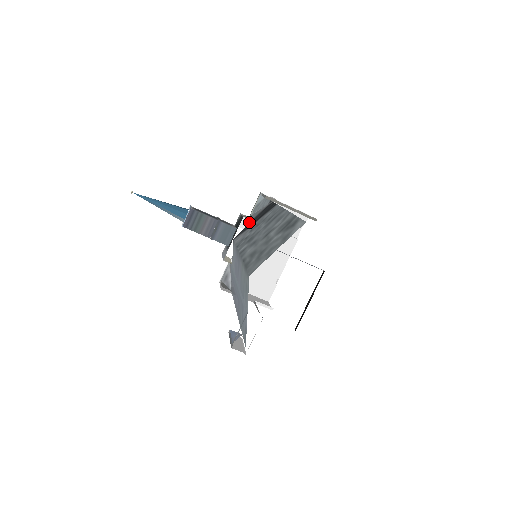
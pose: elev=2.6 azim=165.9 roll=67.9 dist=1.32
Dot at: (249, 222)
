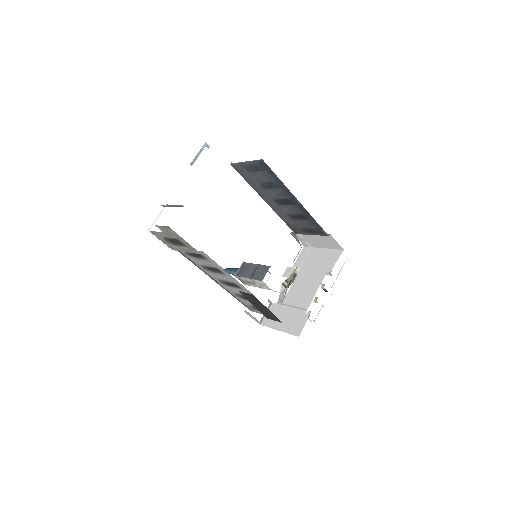
Dot at: (293, 271)
